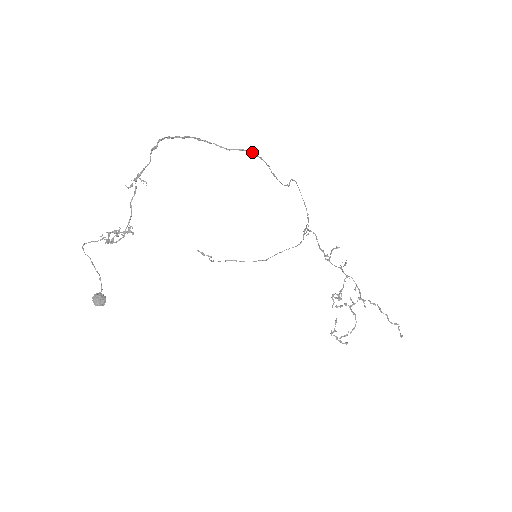
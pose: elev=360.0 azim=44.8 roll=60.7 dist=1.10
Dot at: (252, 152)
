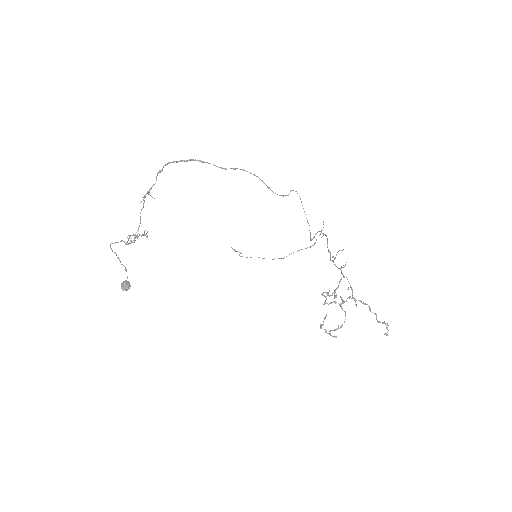
Dot at: occluded
